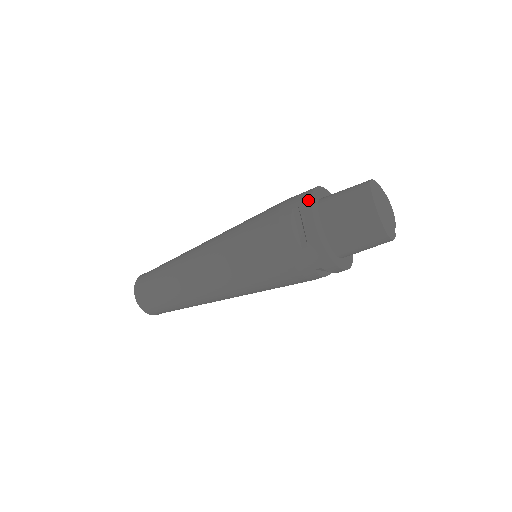
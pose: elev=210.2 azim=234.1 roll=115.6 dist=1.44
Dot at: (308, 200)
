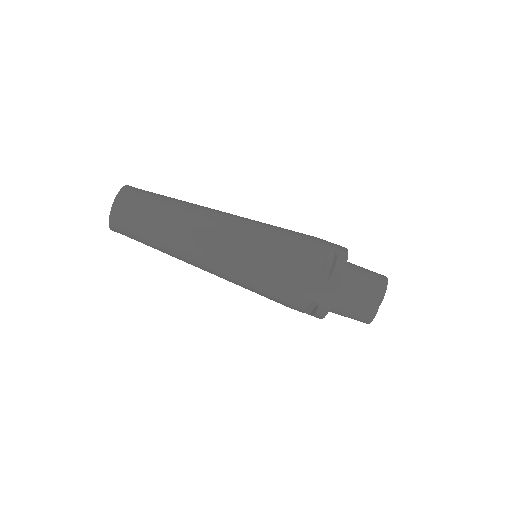
Dot at: occluded
